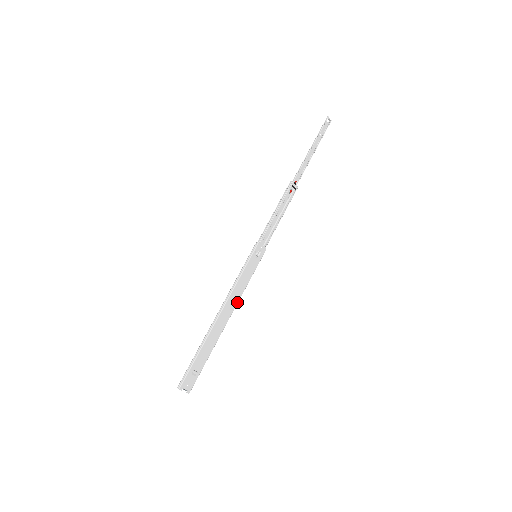
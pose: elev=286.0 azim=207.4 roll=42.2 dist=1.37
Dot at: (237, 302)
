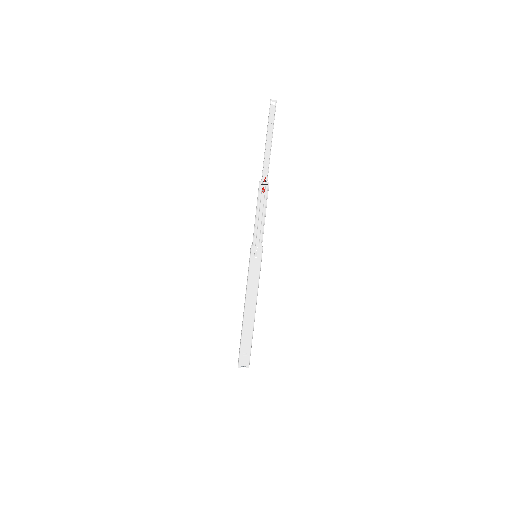
Dot at: (256, 296)
